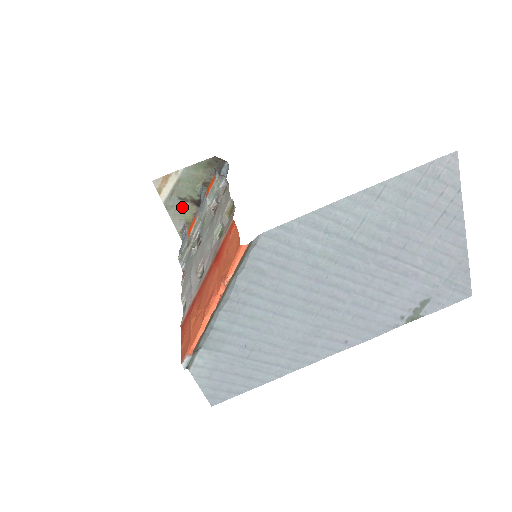
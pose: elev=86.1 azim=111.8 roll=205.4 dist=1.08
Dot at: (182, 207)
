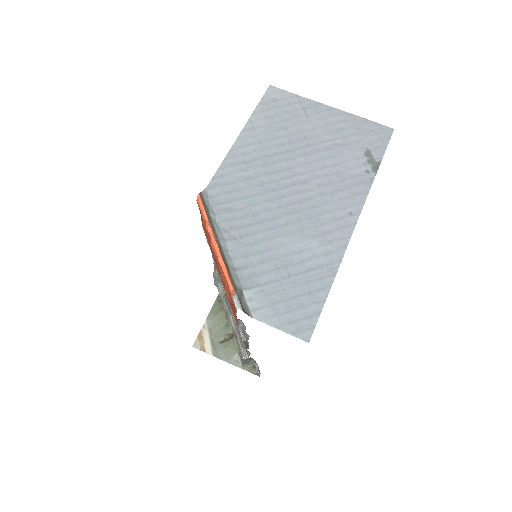
Dot at: (228, 347)
